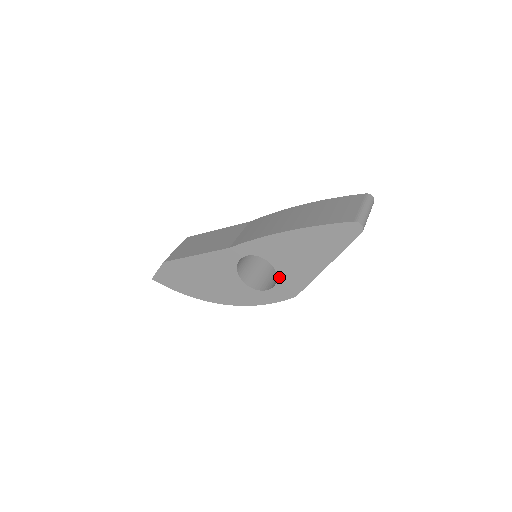
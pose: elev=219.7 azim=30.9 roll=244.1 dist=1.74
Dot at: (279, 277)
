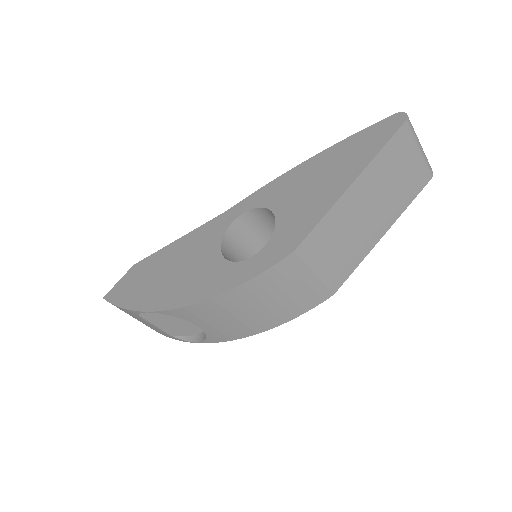
Dot at: (277, 227)
